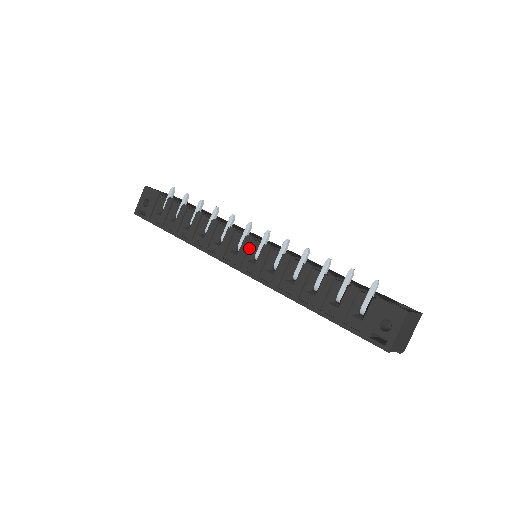
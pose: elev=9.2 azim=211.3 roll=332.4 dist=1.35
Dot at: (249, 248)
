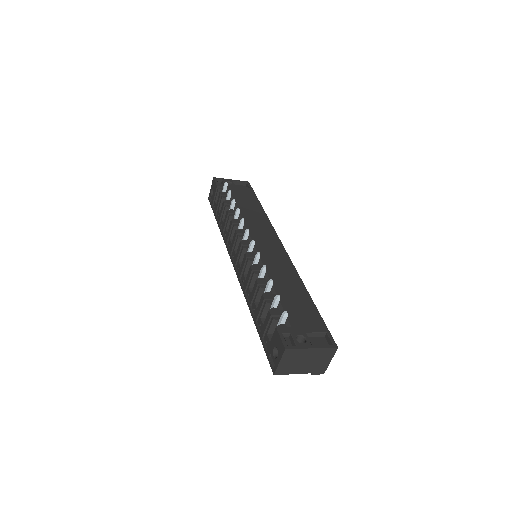
Dot at: (240, 252)
